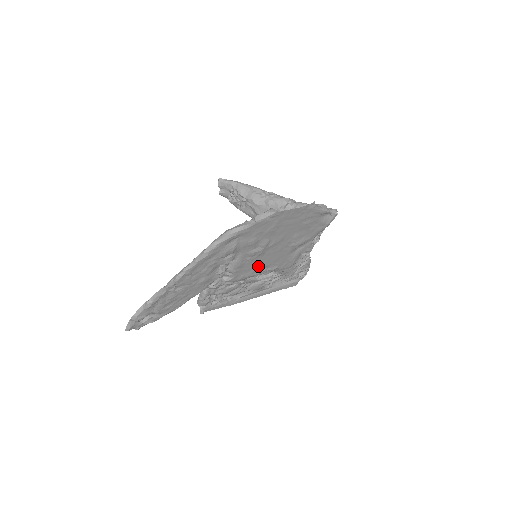
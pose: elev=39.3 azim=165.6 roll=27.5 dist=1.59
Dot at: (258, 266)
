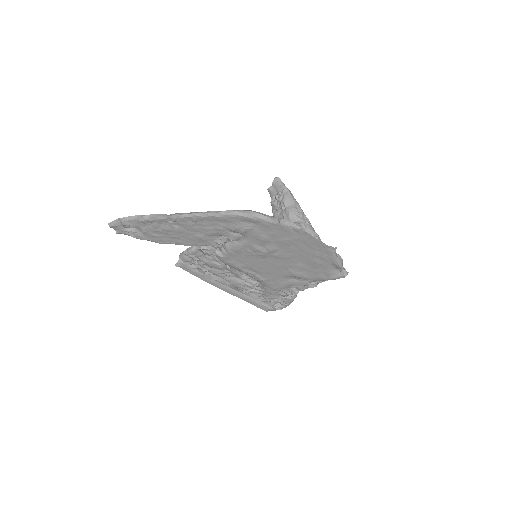
Dot at: (251, 265)
